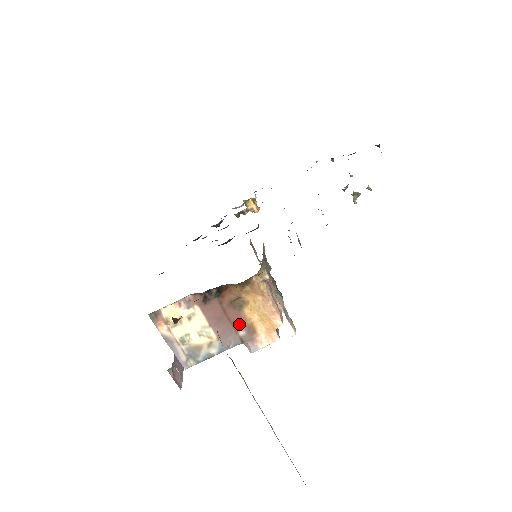
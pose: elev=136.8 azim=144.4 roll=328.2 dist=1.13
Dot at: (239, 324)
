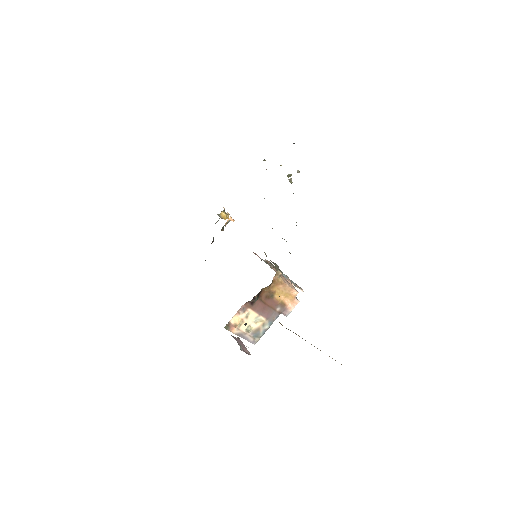
Dot at: (275, 305)
